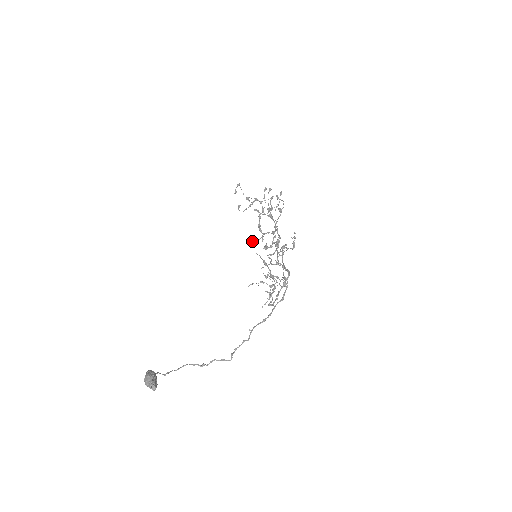
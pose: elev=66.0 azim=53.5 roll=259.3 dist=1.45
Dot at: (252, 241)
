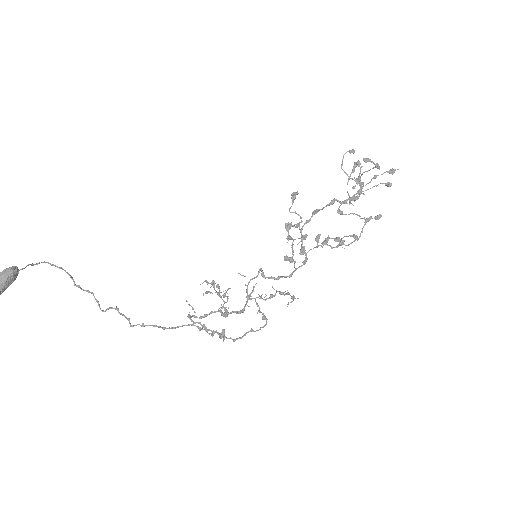
Dot at: occluded
